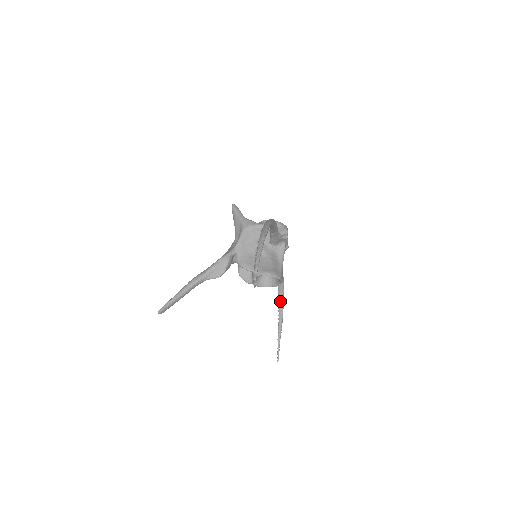
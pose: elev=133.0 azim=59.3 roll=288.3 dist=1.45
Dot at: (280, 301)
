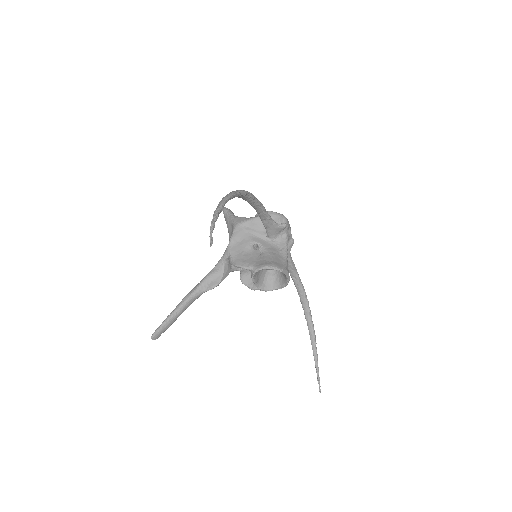
Dot at: (307, 316)
